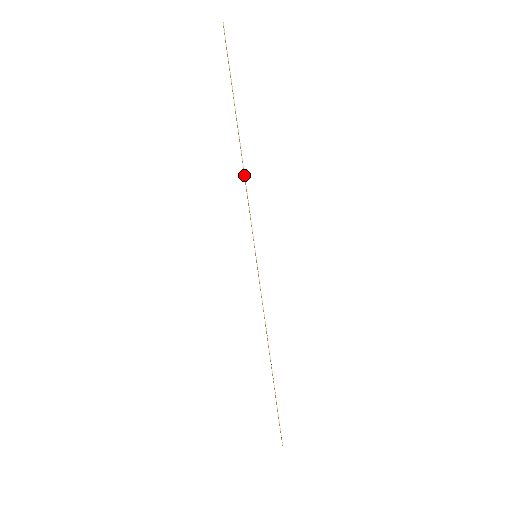
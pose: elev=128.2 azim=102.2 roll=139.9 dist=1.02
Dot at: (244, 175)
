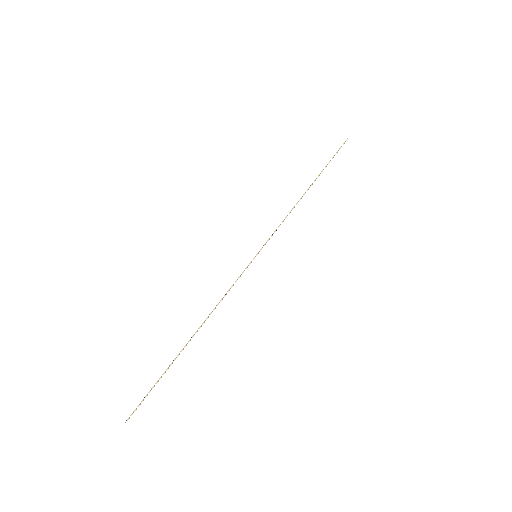
Dot at: (293, 207)
